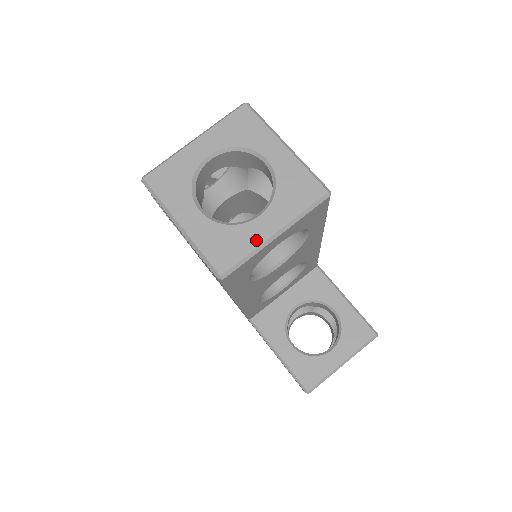
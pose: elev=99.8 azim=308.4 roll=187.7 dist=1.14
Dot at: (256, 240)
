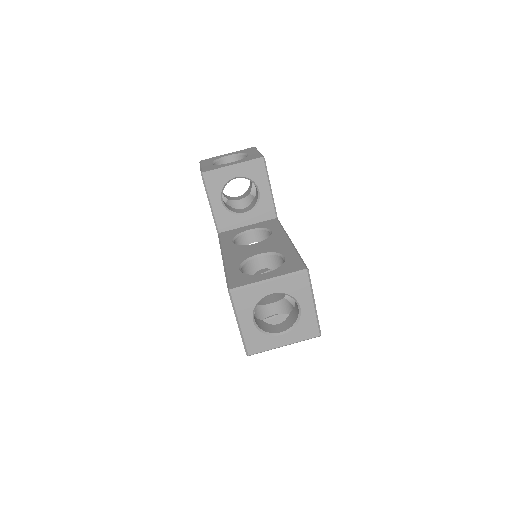
Dot at: (274, 346)
